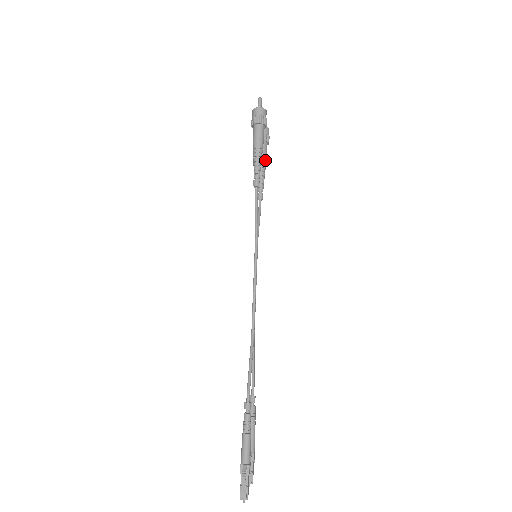
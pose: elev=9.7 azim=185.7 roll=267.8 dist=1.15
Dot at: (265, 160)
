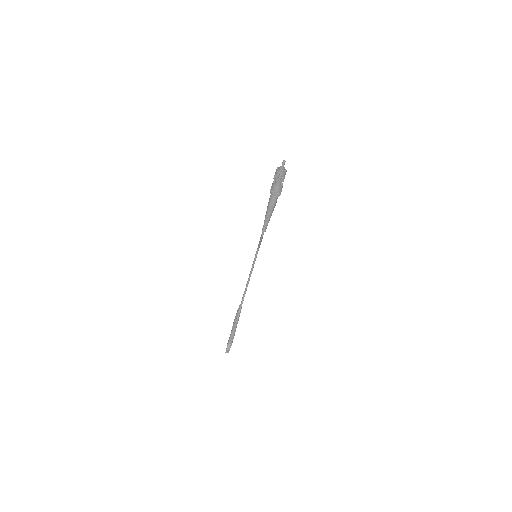
Dot at: occluded
